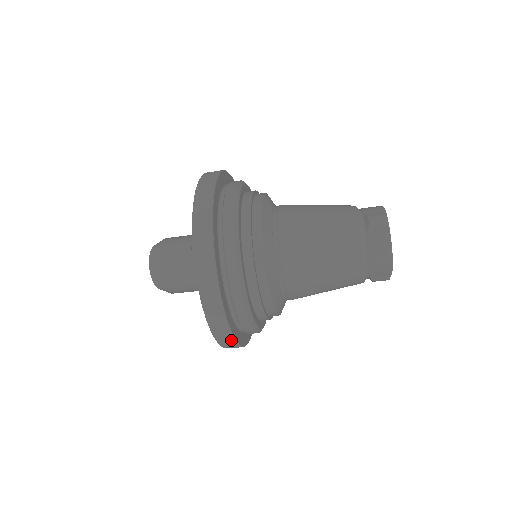
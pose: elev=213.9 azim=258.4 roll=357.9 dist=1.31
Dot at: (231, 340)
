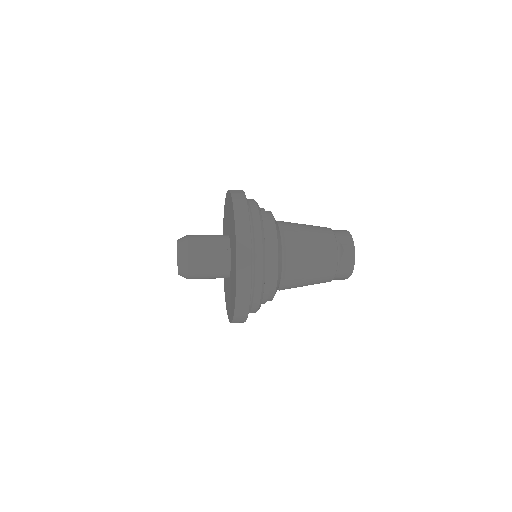
Dot at: (242, 322)
